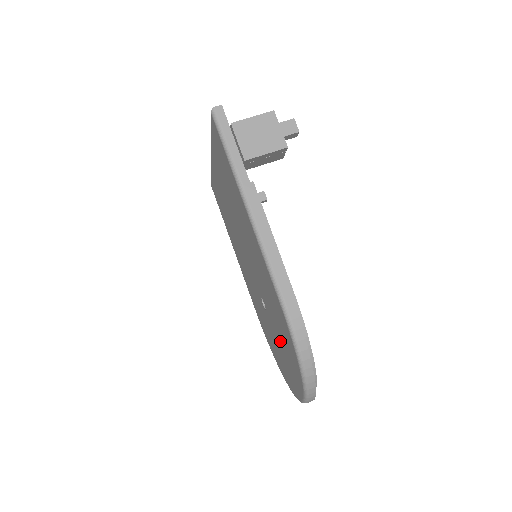
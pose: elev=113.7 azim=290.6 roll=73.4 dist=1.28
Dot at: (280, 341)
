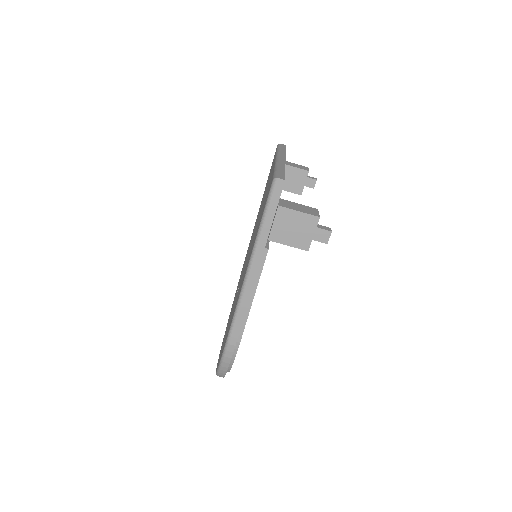
Dot at: occluded
